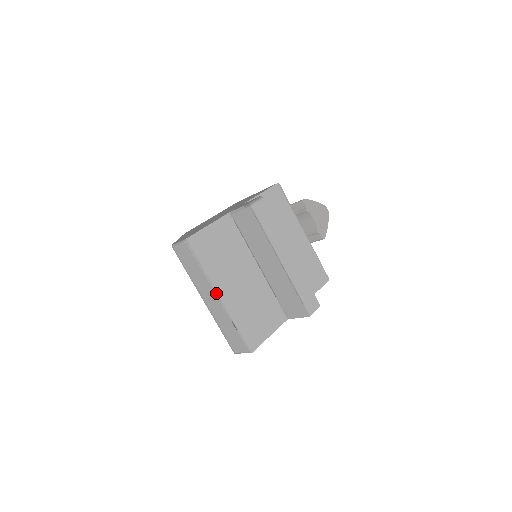
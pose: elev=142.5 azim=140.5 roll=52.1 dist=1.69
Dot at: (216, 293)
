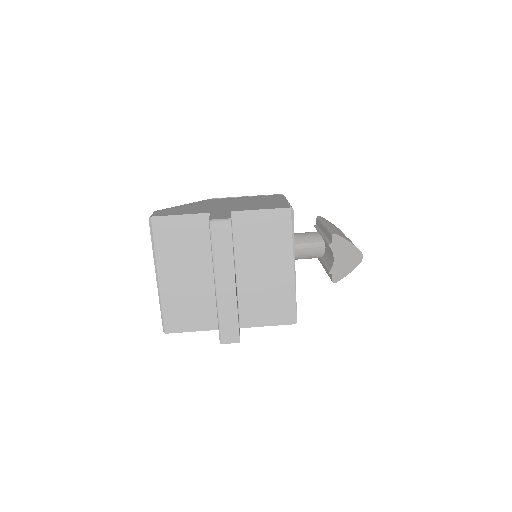
Dot at: (156, 272)
